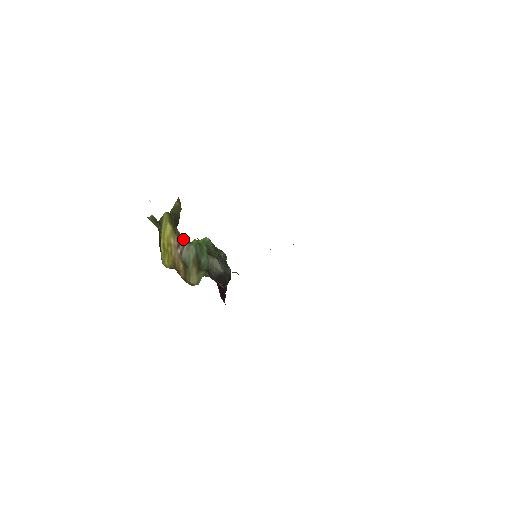
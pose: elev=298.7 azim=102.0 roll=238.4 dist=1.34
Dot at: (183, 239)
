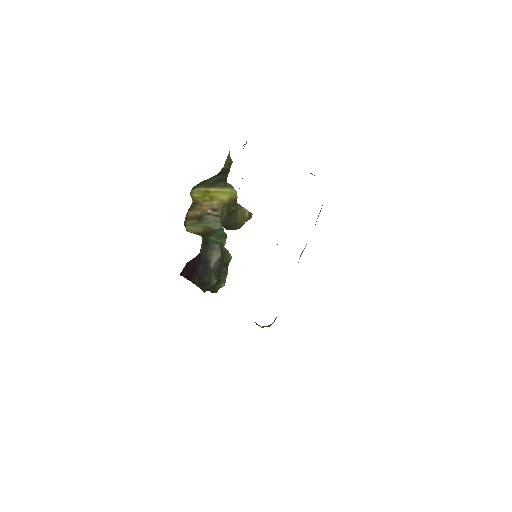
Dot at: occluded
